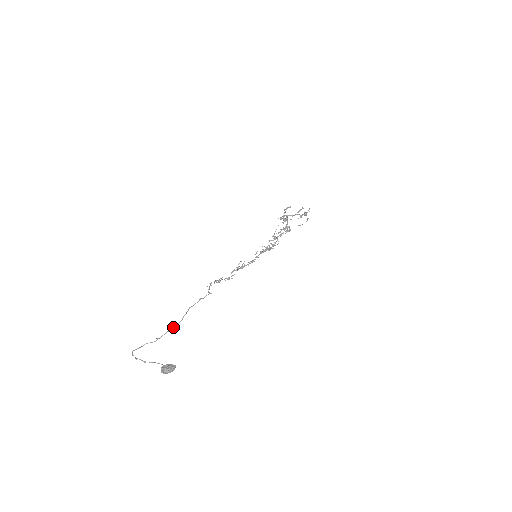
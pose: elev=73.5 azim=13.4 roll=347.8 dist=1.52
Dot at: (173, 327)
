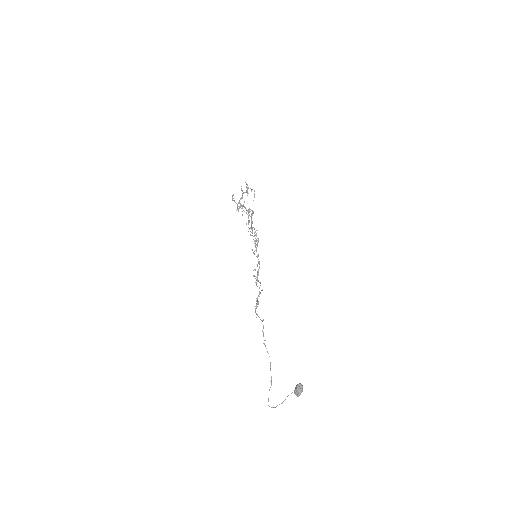
Dot at: (270, 364)
